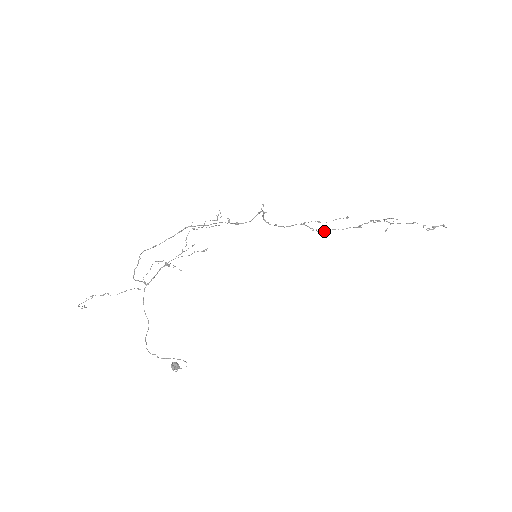
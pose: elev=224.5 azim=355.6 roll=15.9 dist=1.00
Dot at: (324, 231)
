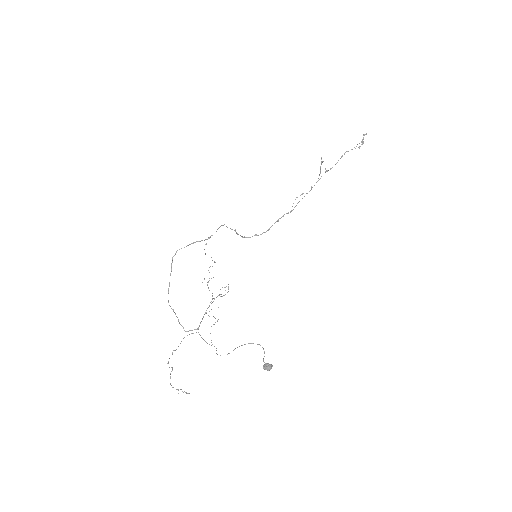
Dot at: occluded
